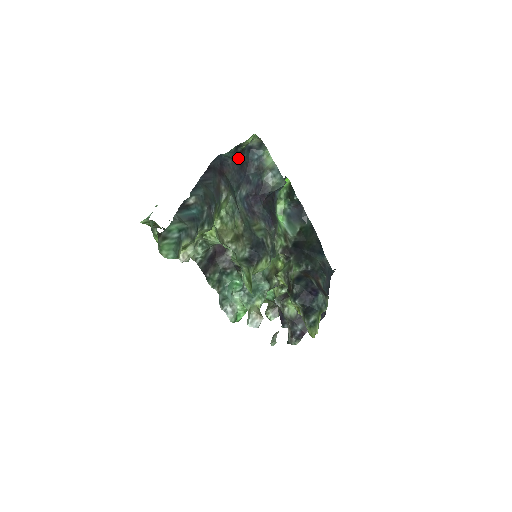
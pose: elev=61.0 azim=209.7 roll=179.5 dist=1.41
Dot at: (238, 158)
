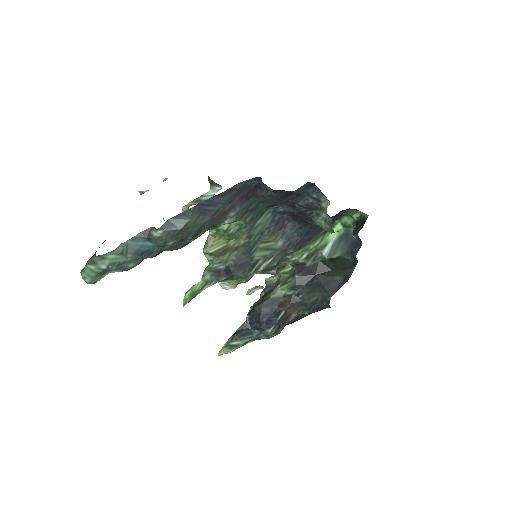
Dot at: occluded
